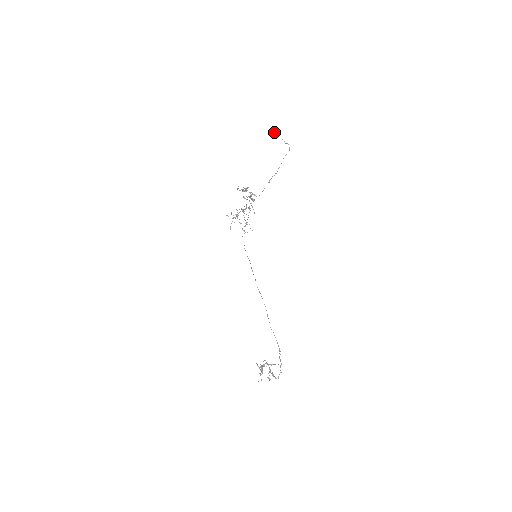
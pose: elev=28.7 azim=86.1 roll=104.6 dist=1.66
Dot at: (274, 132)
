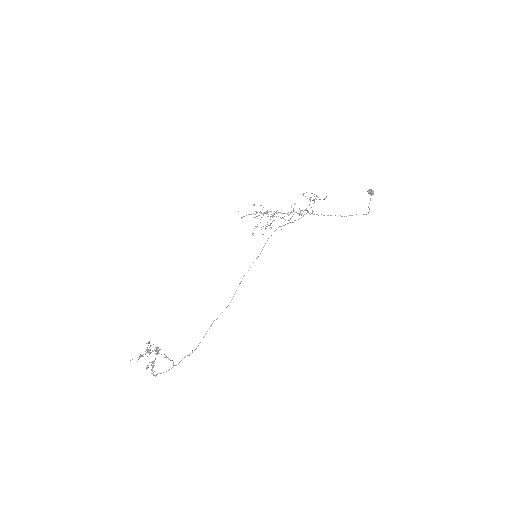
Dot at: (372, 190)
